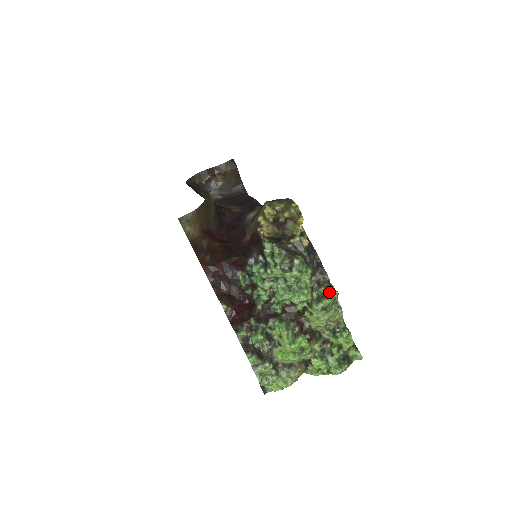
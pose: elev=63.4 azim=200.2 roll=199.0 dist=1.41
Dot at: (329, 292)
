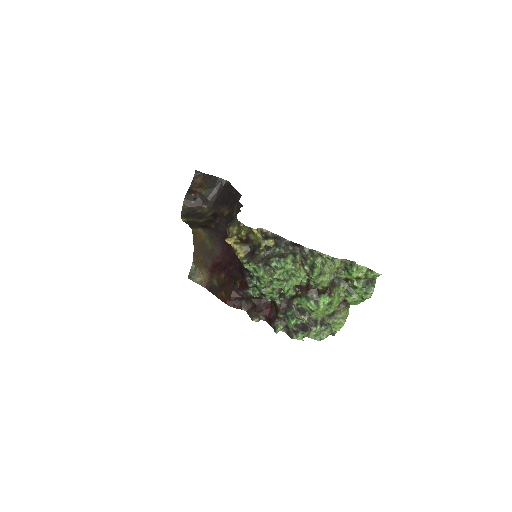
Dot at: (314, 262)
